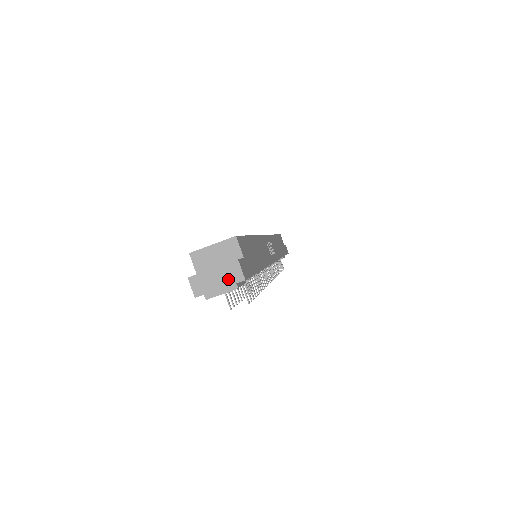
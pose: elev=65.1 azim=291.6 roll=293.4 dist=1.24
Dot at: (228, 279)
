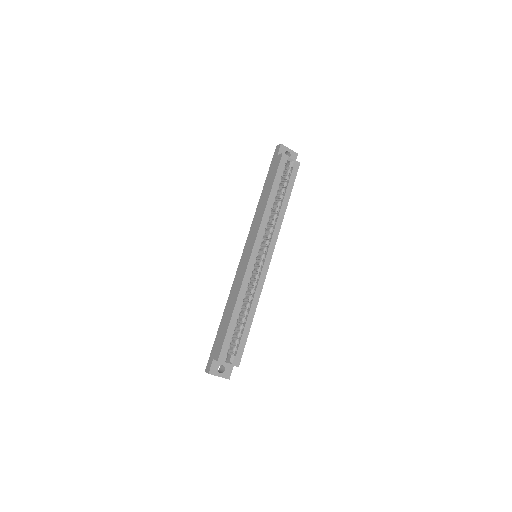
Dot at: occluded
